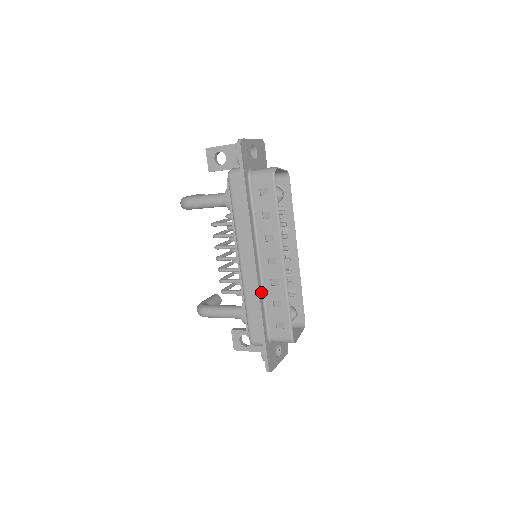
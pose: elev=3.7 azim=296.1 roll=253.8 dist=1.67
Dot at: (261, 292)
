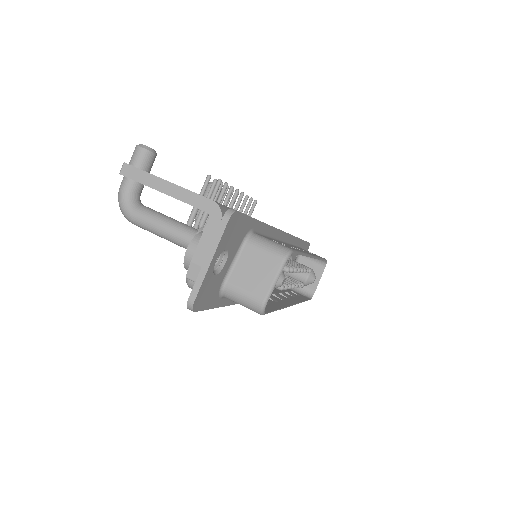
Dot at: occluded
